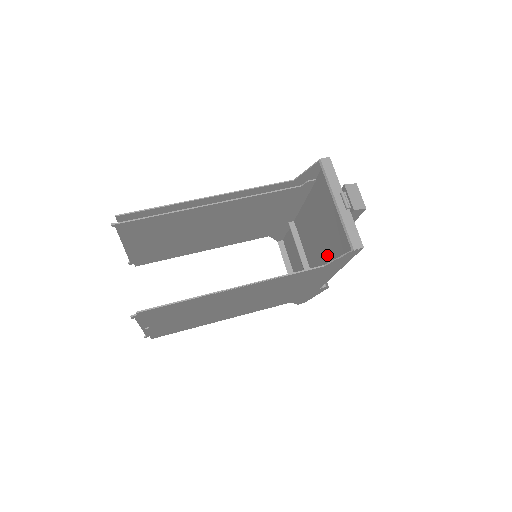
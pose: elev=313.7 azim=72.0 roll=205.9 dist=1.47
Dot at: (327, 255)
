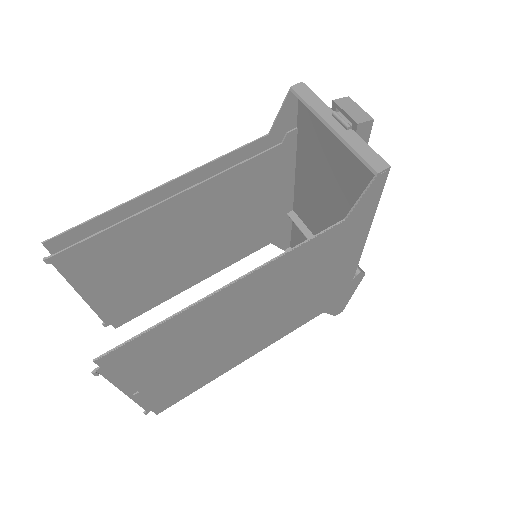
Dot at: occluded
